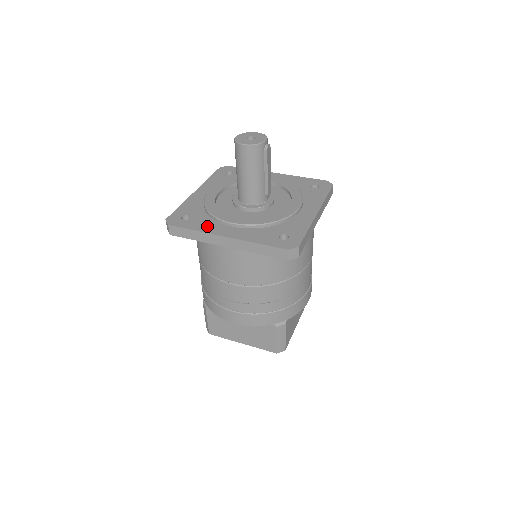
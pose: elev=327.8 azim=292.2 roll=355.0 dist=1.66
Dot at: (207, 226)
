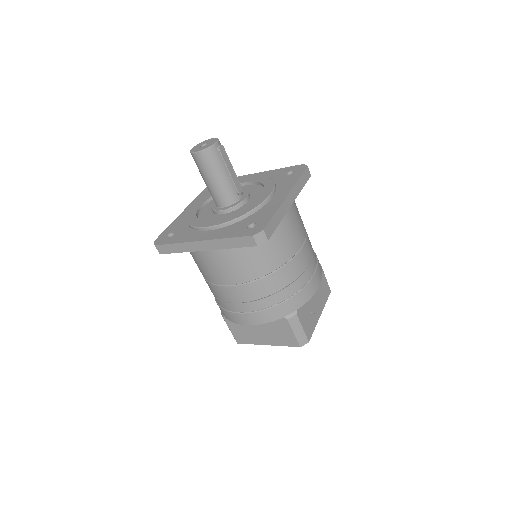
Dot at: (186, 237)
